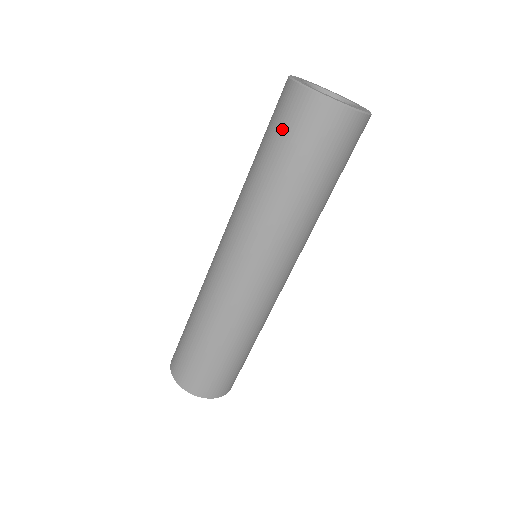
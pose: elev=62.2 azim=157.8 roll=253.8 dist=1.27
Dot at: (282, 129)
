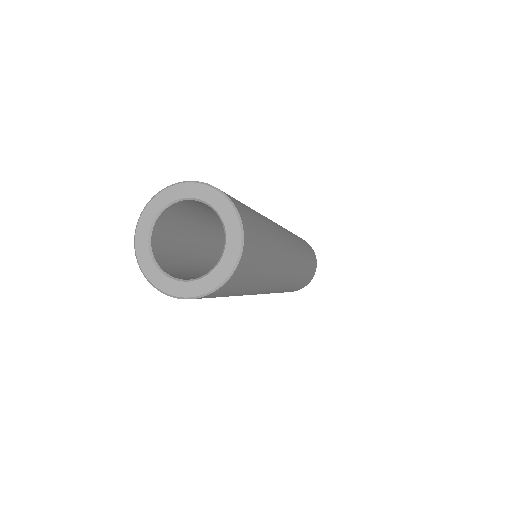
Dot at: occluded
